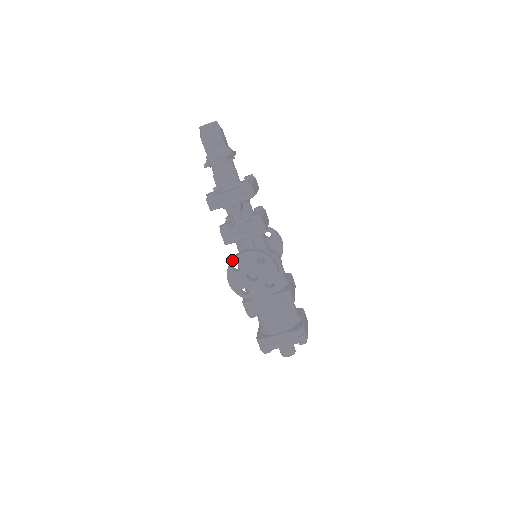
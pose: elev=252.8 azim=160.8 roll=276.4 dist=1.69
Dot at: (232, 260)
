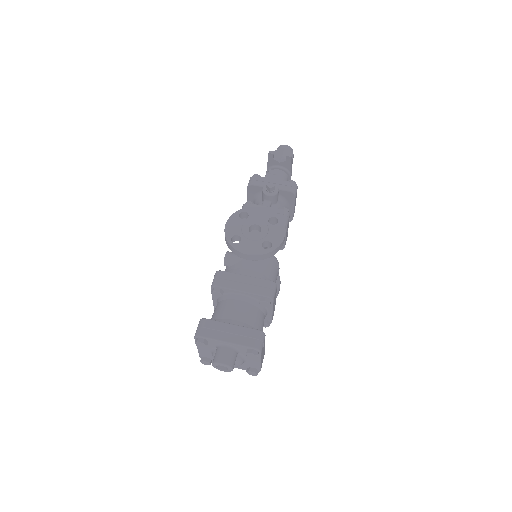
Dot at: (245, 208)
